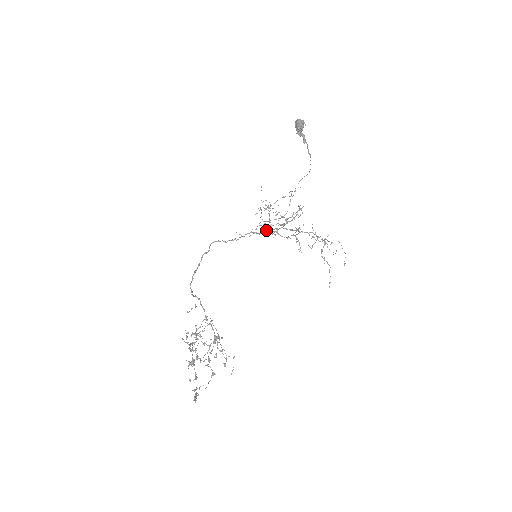
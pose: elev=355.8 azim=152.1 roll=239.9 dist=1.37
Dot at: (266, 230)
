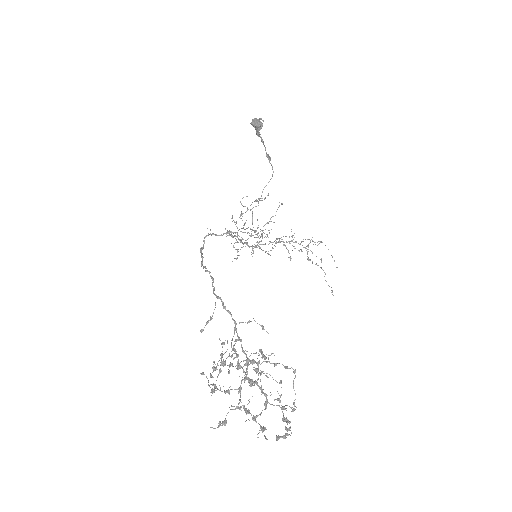
Dot at: occluded
